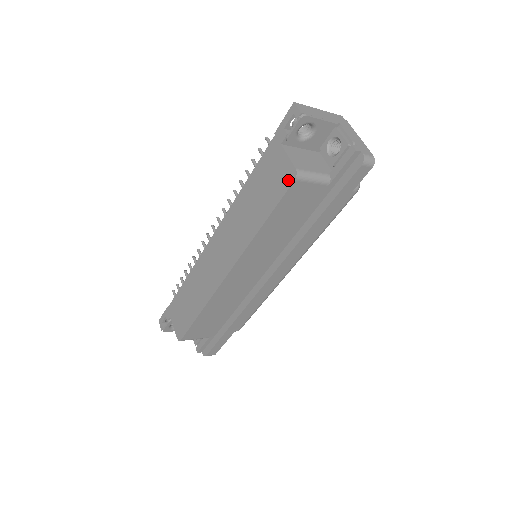
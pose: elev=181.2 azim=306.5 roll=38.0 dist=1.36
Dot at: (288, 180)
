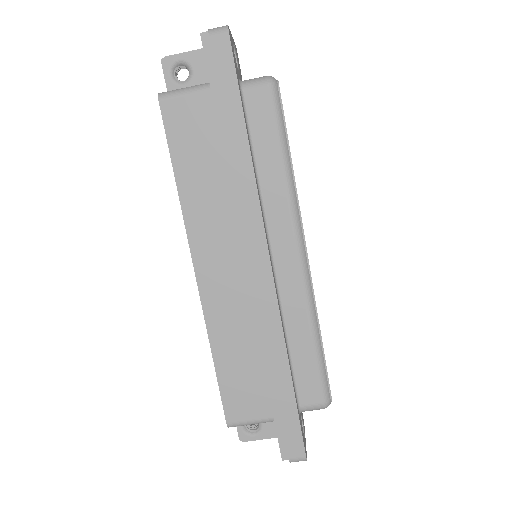
Dot at: (162, 110)
